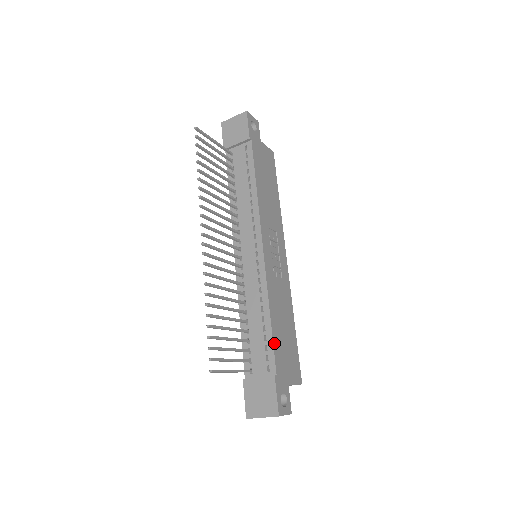
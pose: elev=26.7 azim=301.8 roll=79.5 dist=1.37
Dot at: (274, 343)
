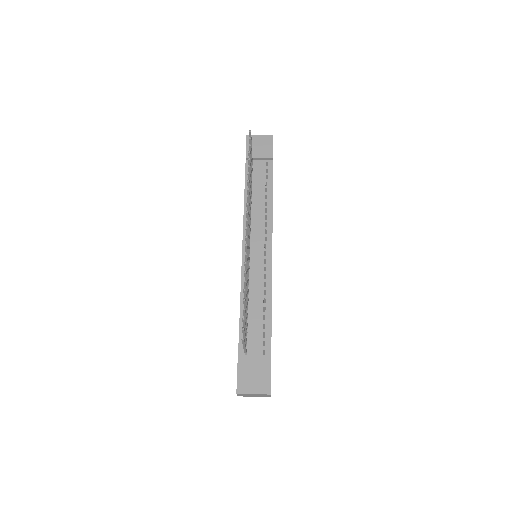
Dot at: (271, 332)
